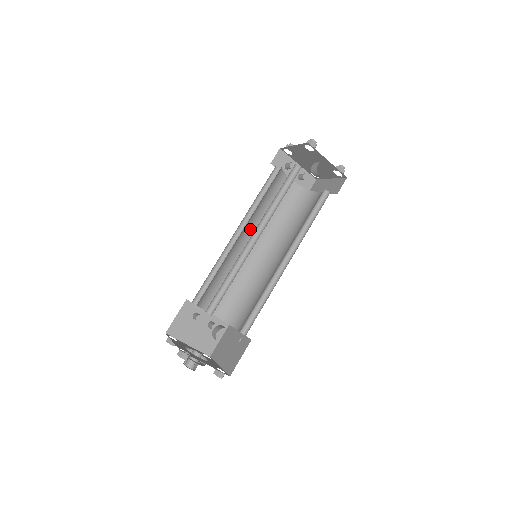
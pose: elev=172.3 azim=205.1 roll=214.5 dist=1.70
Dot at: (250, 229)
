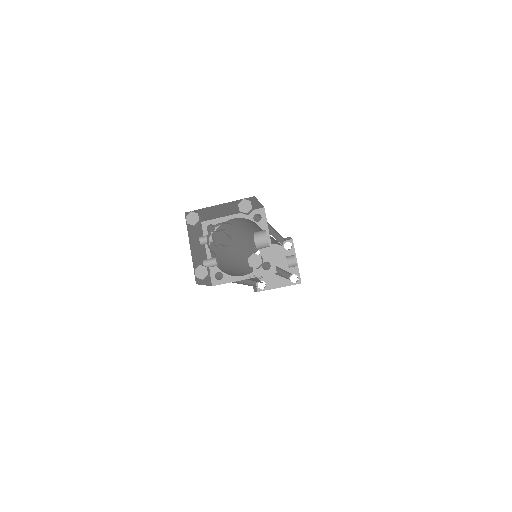
Dot at: (238, 252)
